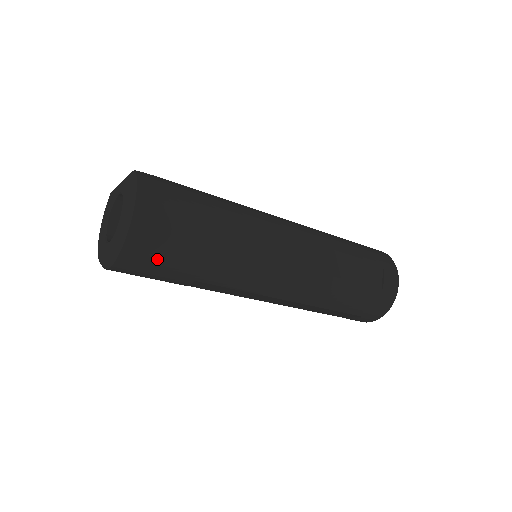
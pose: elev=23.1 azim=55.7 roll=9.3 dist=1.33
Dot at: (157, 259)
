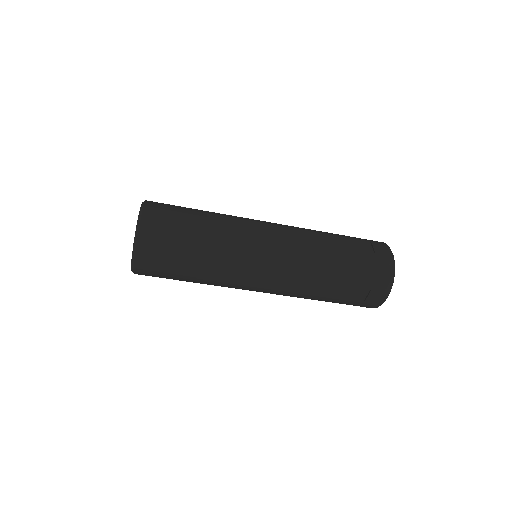
Dot at: (165, 241)
